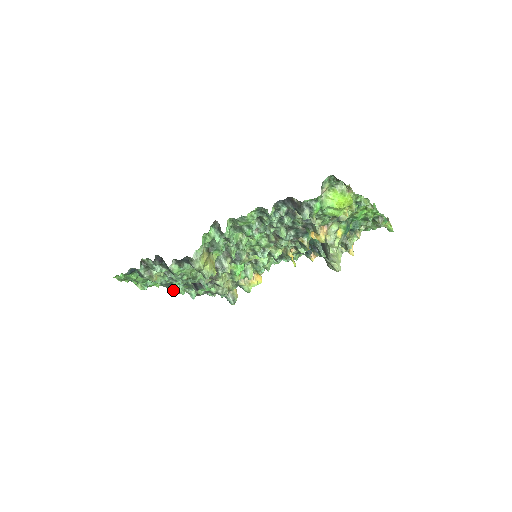
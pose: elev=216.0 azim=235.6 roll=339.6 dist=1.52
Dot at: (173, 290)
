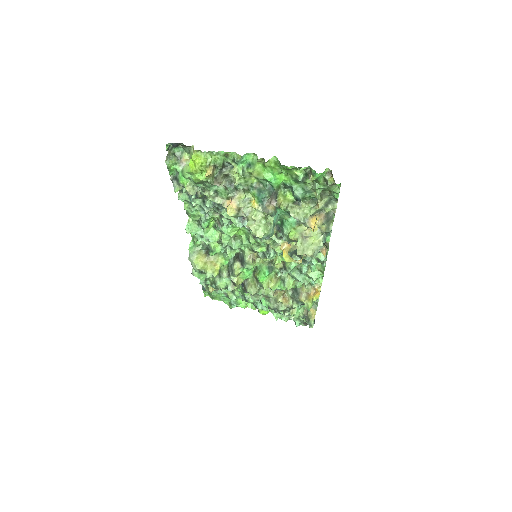
Dot at: (261, 311)
